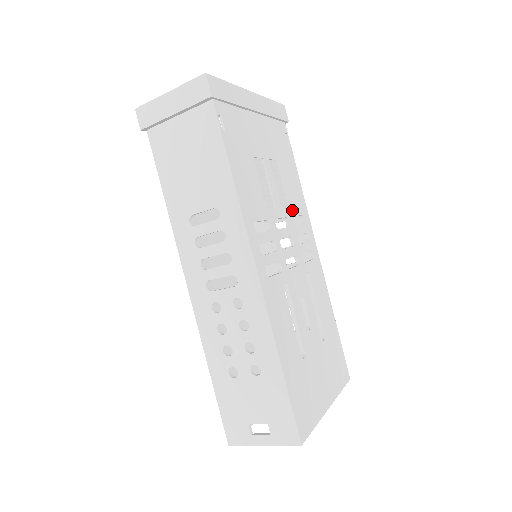
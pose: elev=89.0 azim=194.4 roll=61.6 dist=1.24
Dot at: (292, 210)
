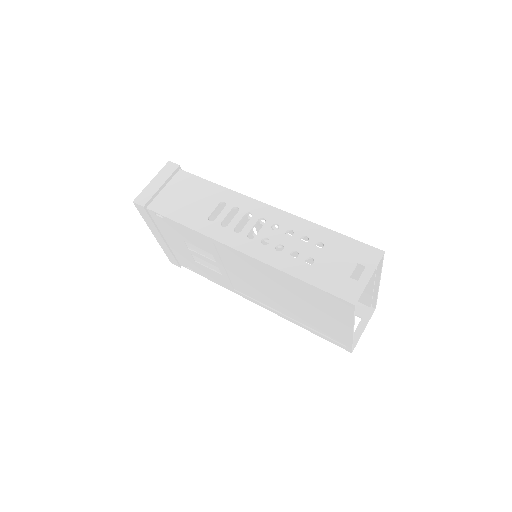
Dot at: occluded
